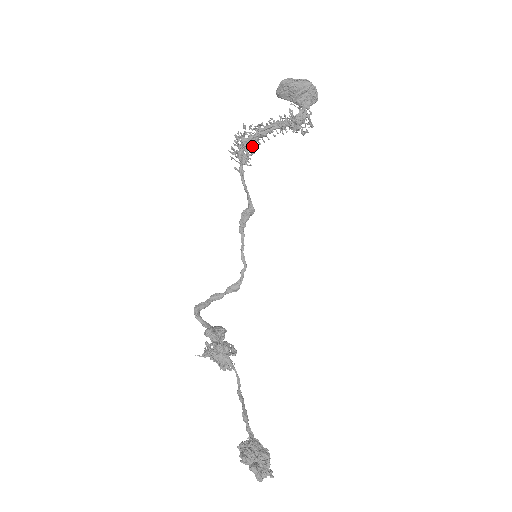
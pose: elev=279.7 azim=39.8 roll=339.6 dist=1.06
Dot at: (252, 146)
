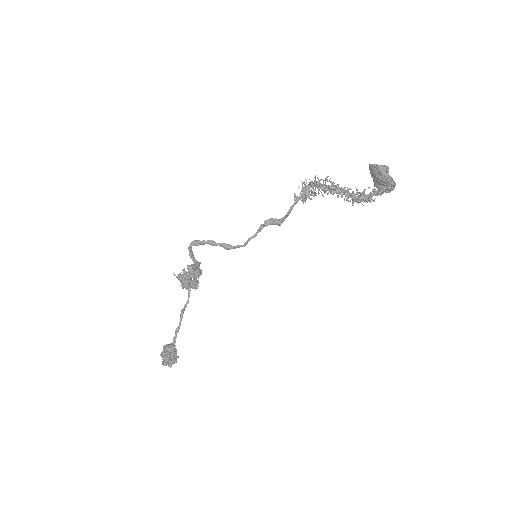
Dot at: occluded
